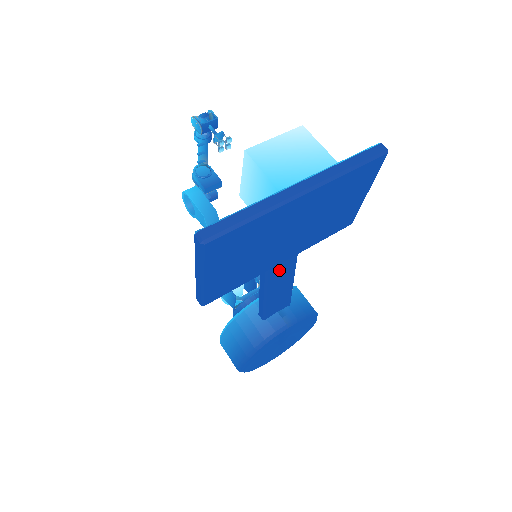
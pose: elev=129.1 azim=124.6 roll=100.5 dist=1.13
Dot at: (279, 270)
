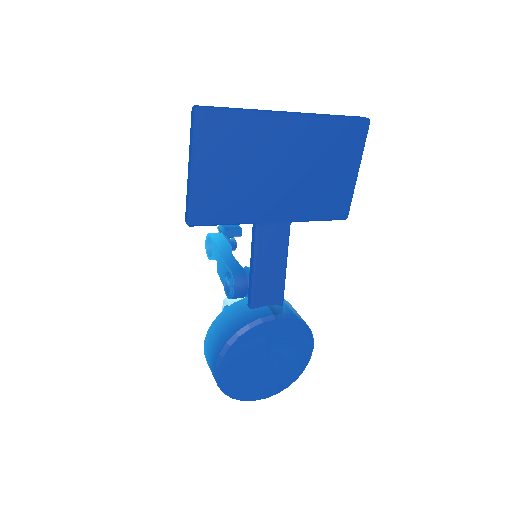
Dot at: (270, 232)
